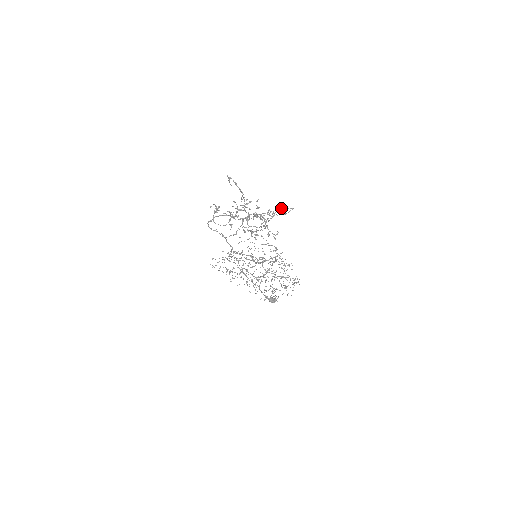
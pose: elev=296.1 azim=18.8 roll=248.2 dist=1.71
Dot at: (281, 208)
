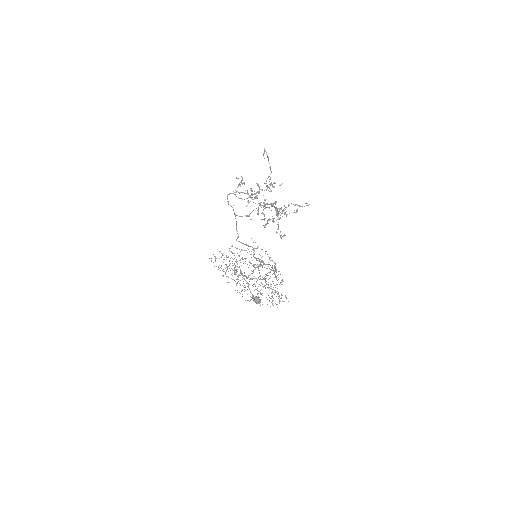
Dot at: (297, 211)
